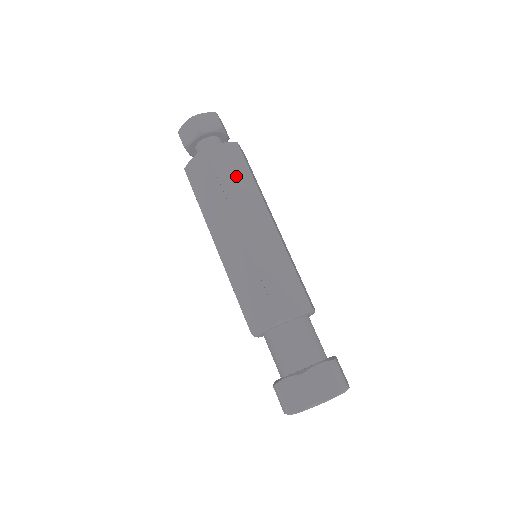
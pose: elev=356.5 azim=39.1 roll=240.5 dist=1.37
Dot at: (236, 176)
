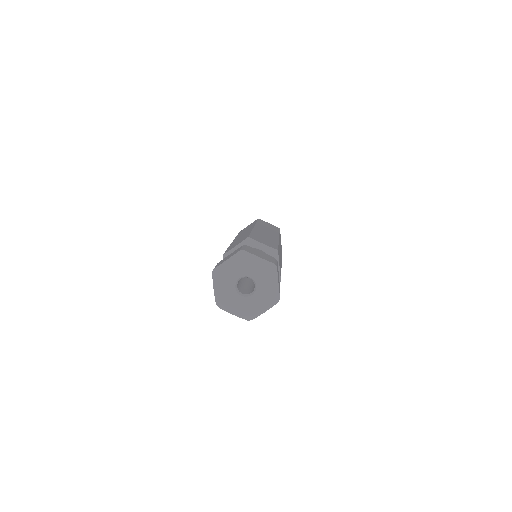
Dot at: occluded
